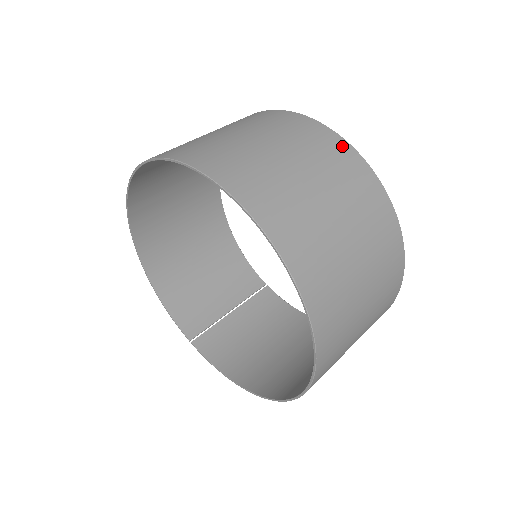
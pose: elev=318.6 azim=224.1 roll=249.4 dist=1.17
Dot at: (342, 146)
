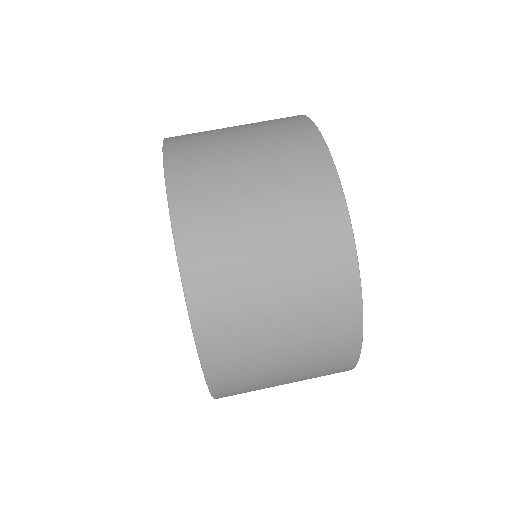
Dot at: (351, 318)
